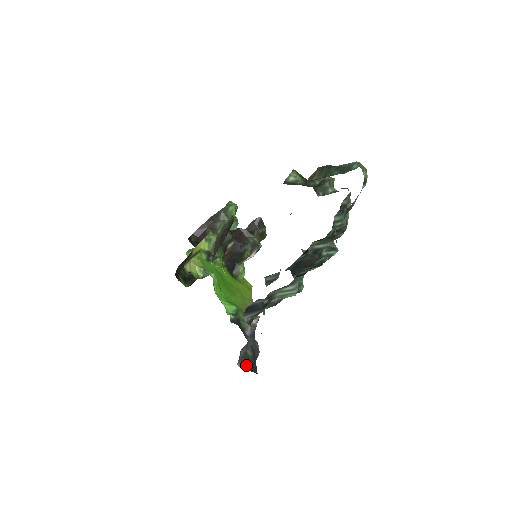
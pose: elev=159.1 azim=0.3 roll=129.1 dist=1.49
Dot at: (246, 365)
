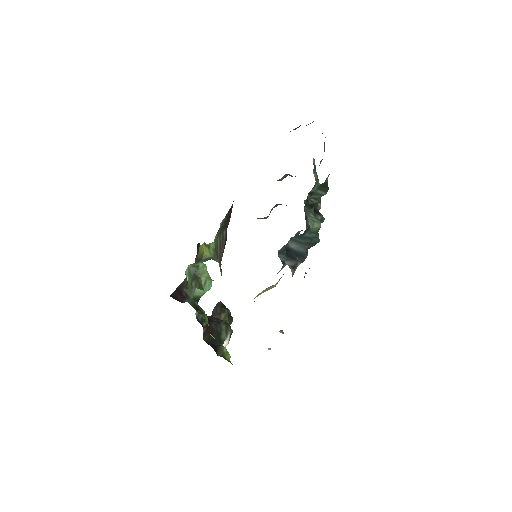
Dot at: occluded
